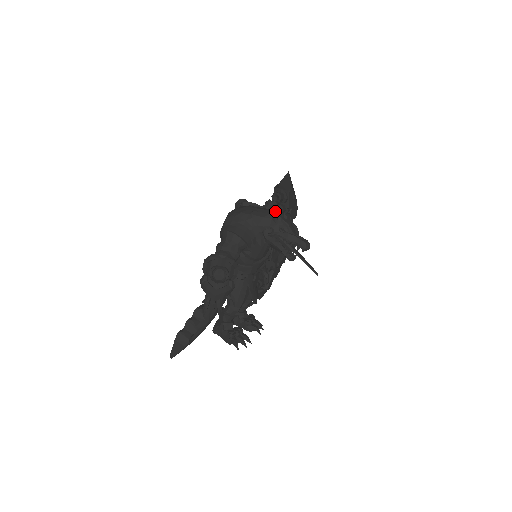
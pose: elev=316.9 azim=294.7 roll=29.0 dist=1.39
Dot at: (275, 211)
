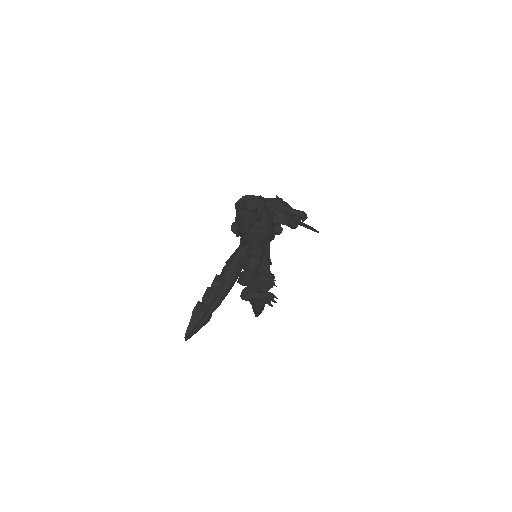
Dot at: occluded
